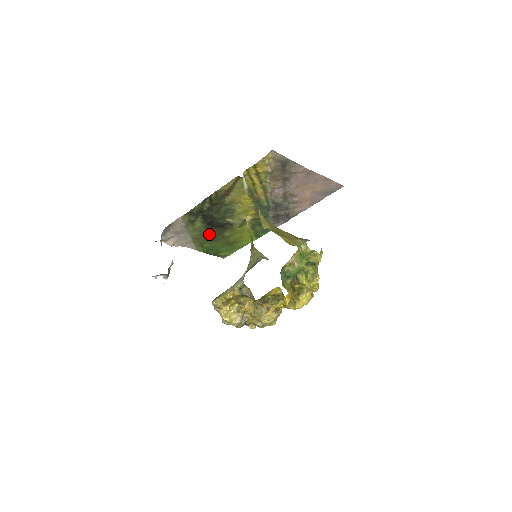
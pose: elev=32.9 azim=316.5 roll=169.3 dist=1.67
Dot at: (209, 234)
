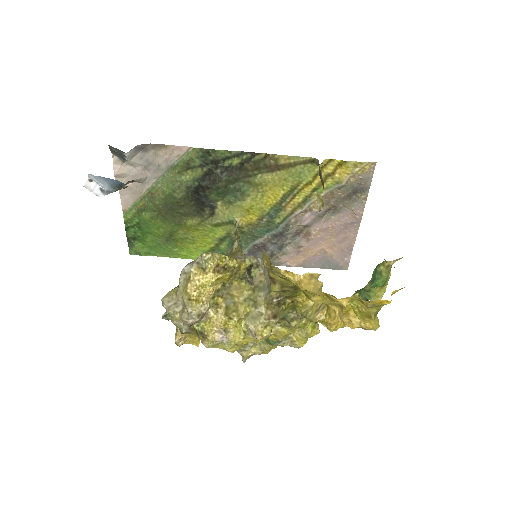
Dot at: (174, 203)
